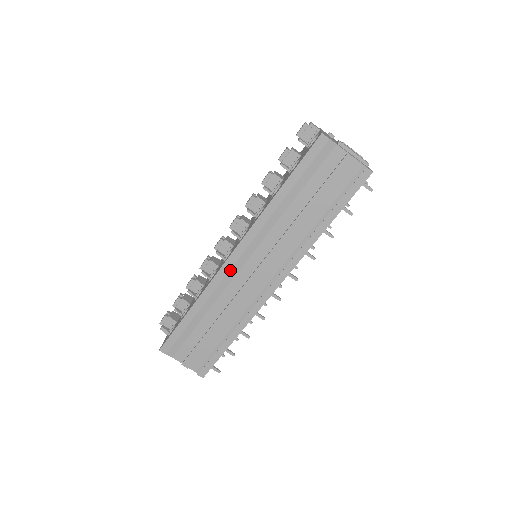
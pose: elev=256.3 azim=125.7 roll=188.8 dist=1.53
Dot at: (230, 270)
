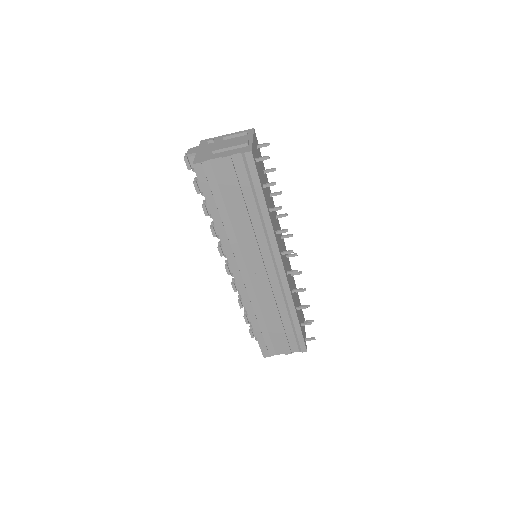
Dot at: (245, 286)
